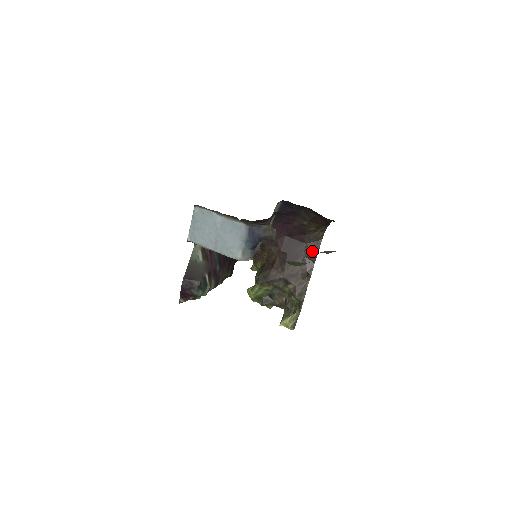
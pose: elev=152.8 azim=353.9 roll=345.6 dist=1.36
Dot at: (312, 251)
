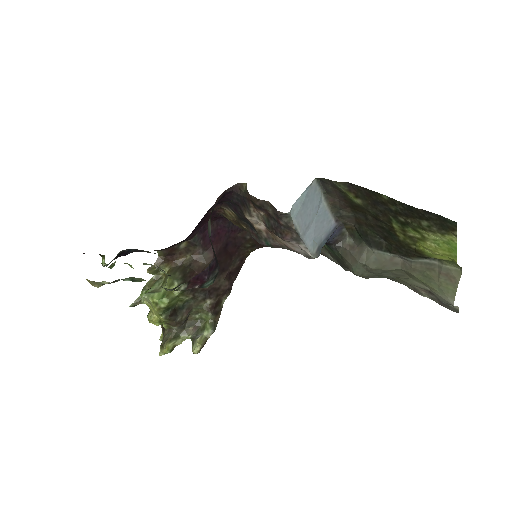
Dot at: (236, 268)
